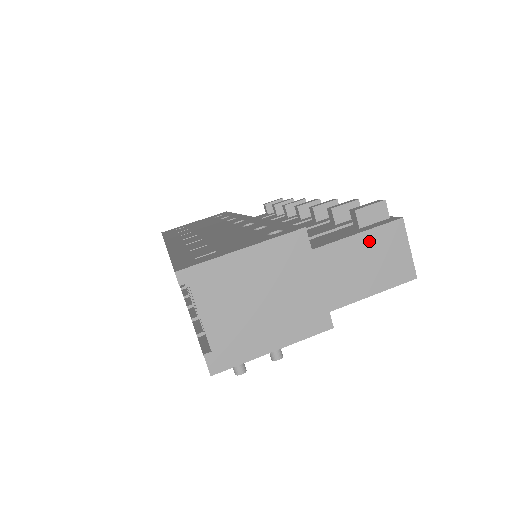
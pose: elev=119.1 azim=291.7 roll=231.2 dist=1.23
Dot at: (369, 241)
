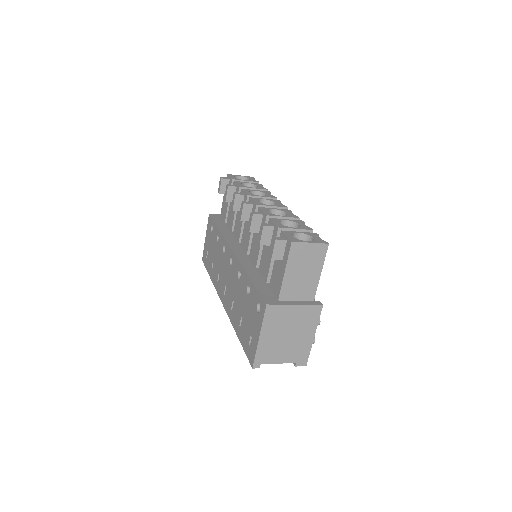
Dot at: (292, 266)
